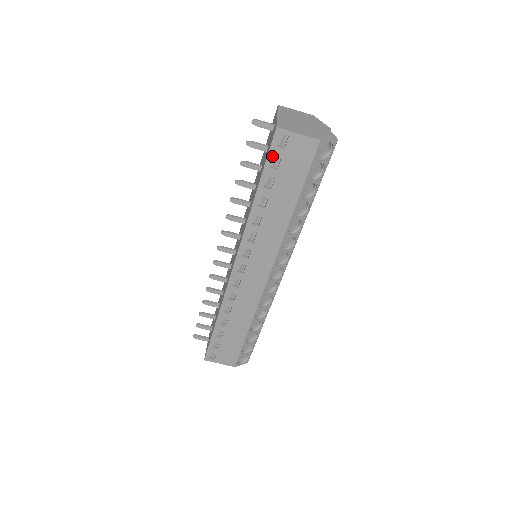
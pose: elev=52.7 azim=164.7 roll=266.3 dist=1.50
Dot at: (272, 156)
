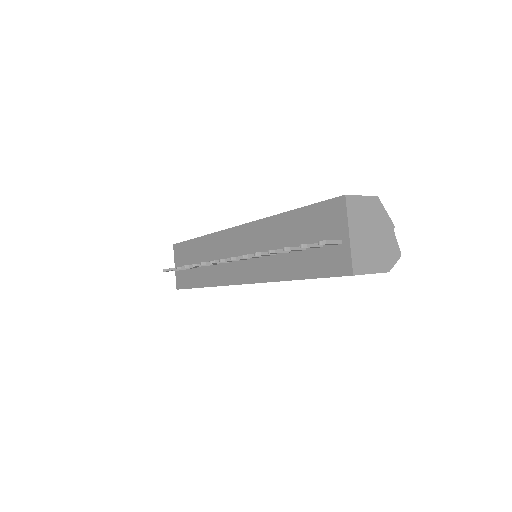
Dot at: occluded
